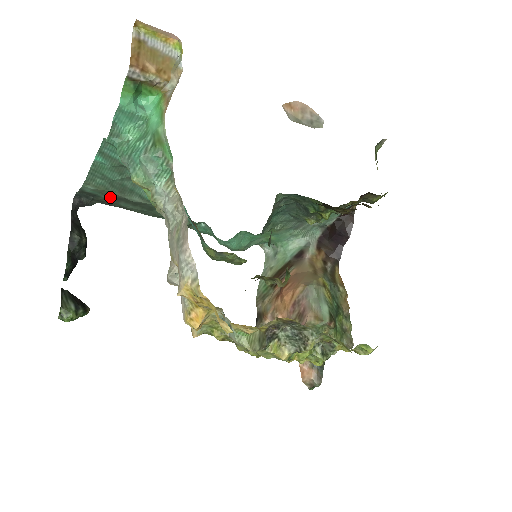
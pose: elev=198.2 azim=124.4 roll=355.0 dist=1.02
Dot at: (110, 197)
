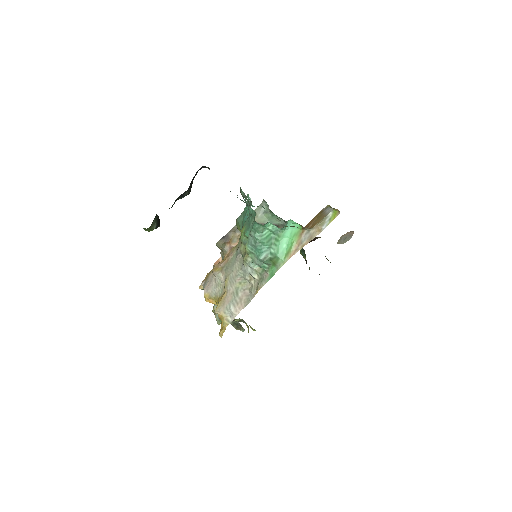
Dot at: occluded
